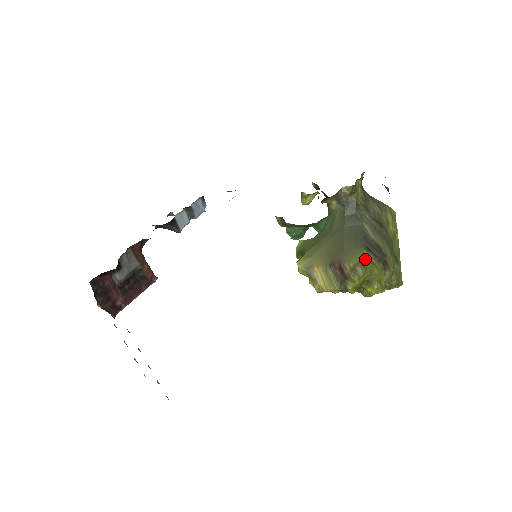
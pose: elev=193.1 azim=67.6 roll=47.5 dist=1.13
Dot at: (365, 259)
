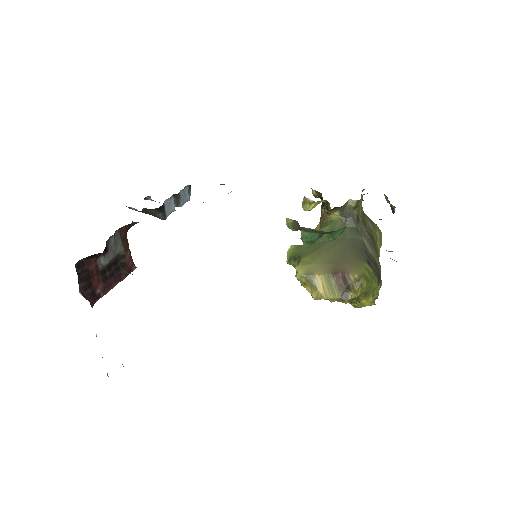
Dot at: (367, 272)
